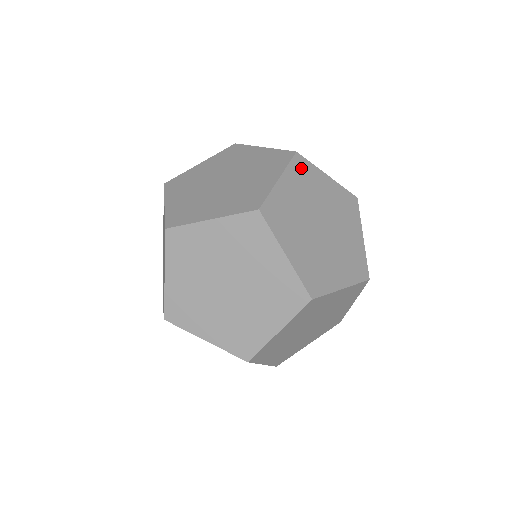
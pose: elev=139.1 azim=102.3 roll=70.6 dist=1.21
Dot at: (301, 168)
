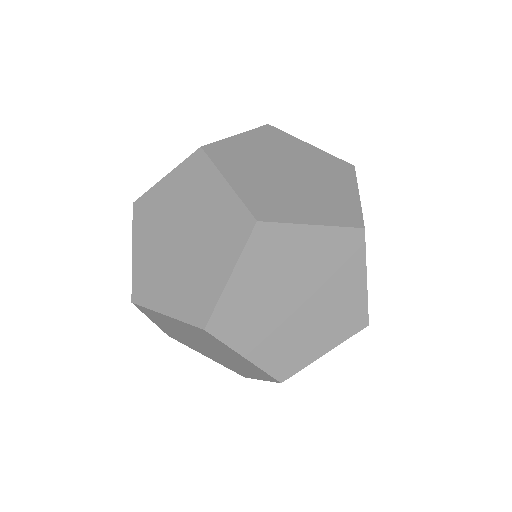
Dot at: occluded
